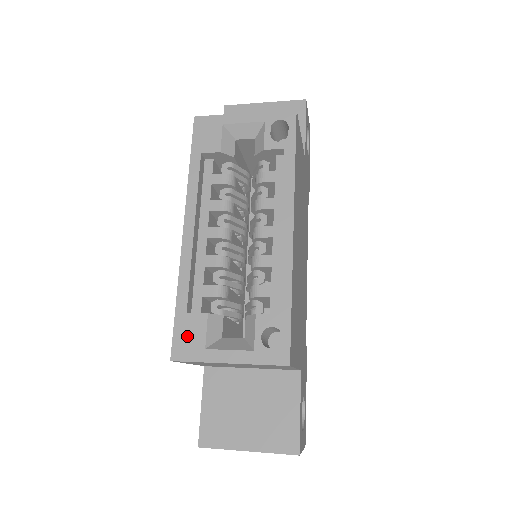
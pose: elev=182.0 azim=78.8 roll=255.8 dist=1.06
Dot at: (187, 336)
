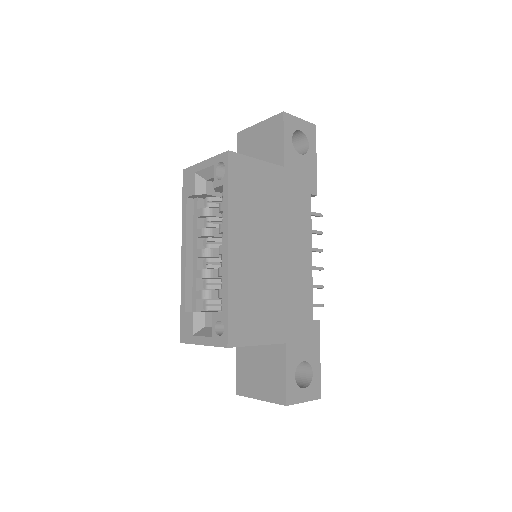
Dot at: (185, 327)
